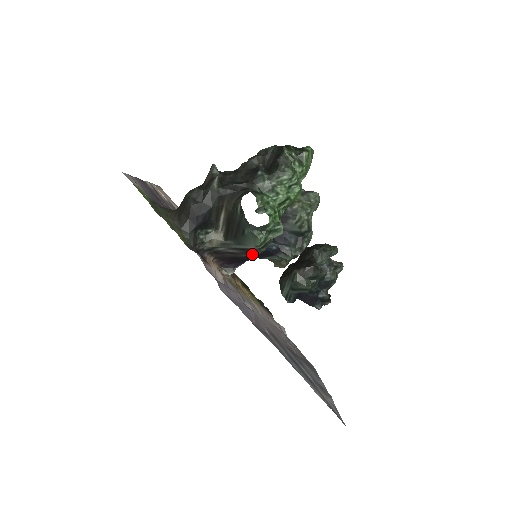
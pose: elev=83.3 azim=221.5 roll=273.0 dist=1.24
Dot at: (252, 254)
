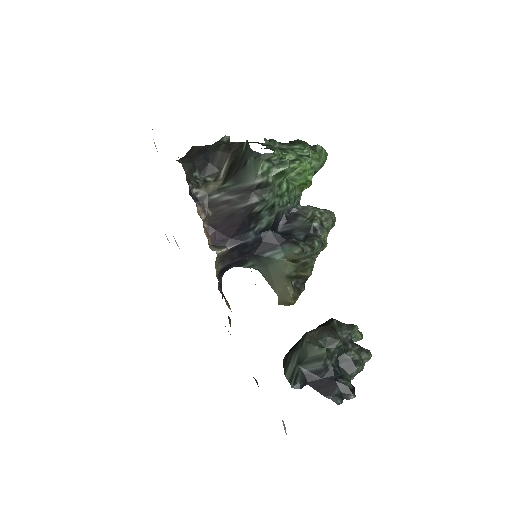
Dot at: (251, 200)
